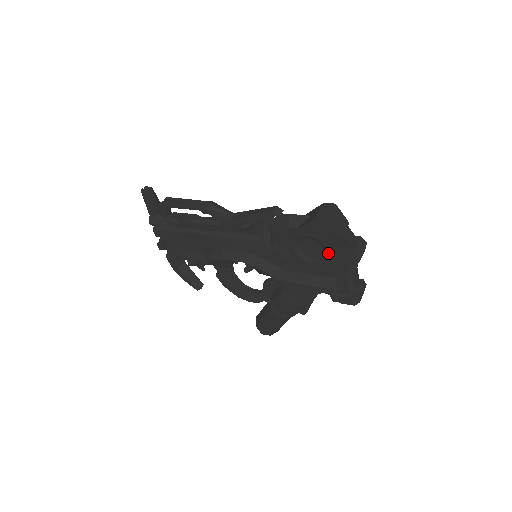
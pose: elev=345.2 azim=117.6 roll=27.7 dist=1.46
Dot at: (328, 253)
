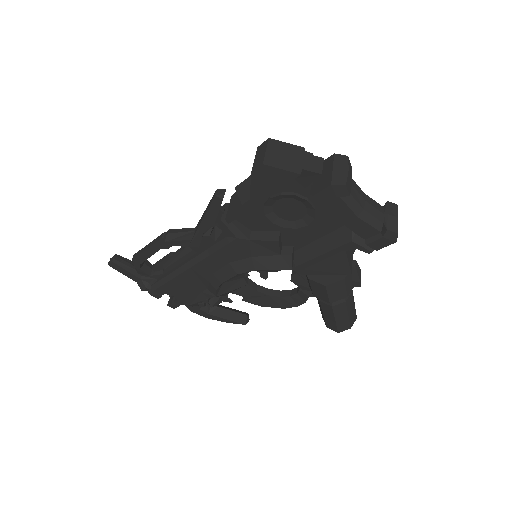
Dot at: (311, 202)
